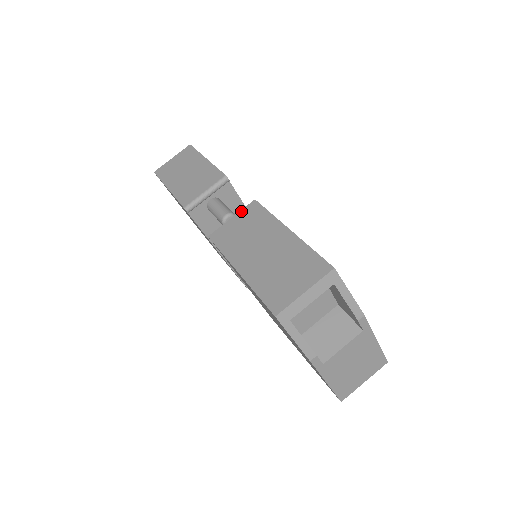
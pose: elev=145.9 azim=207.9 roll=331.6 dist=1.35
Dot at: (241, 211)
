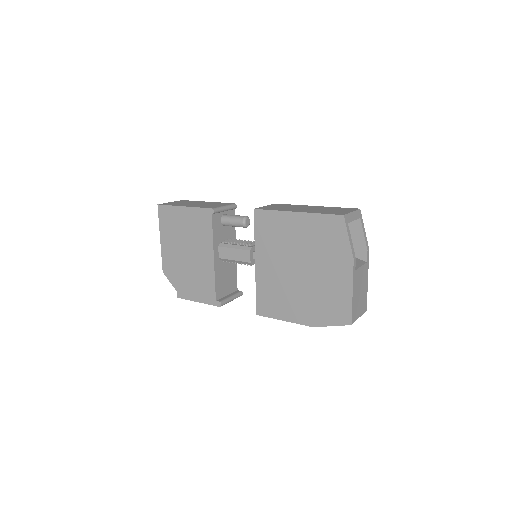
Dot at: (270, 205)
